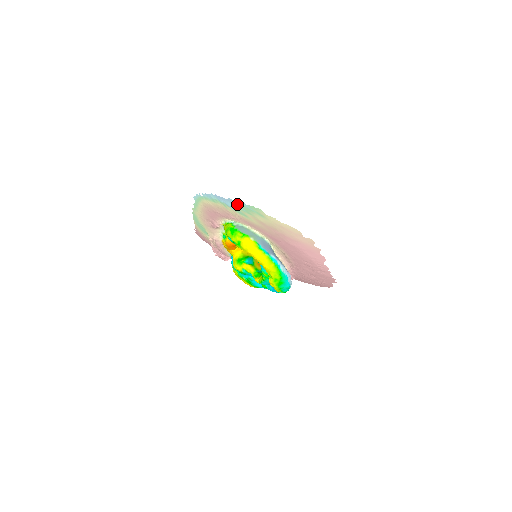
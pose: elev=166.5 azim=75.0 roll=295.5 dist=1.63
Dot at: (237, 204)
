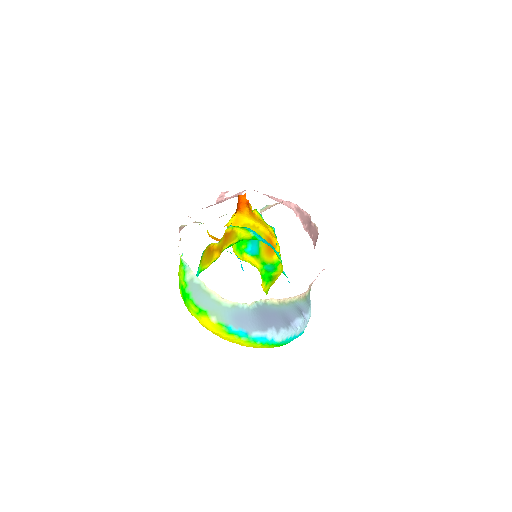
Dot at: occluded
